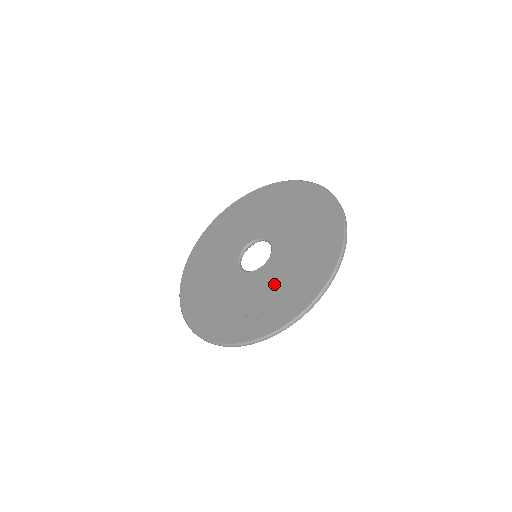
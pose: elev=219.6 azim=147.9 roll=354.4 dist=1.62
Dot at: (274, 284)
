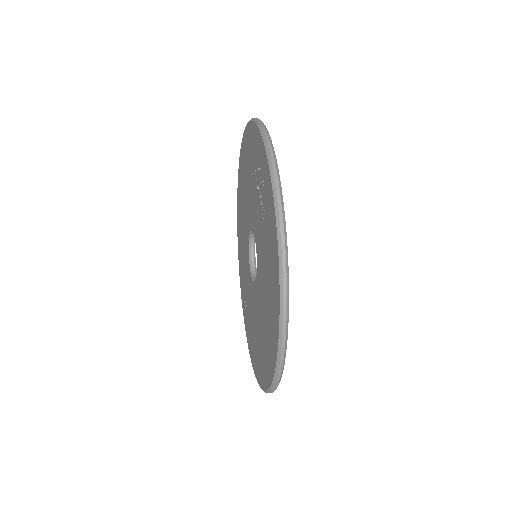
Dot at: (251, 312)
